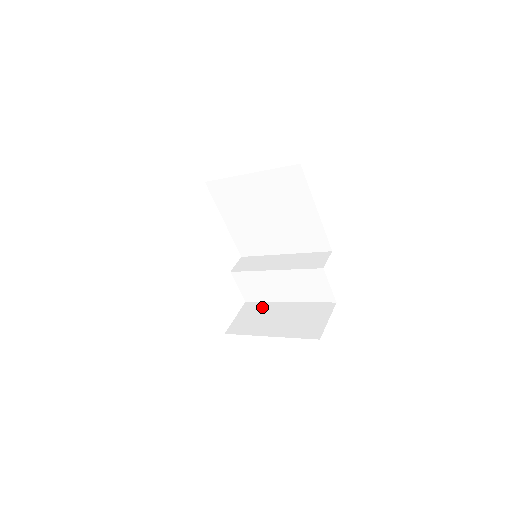
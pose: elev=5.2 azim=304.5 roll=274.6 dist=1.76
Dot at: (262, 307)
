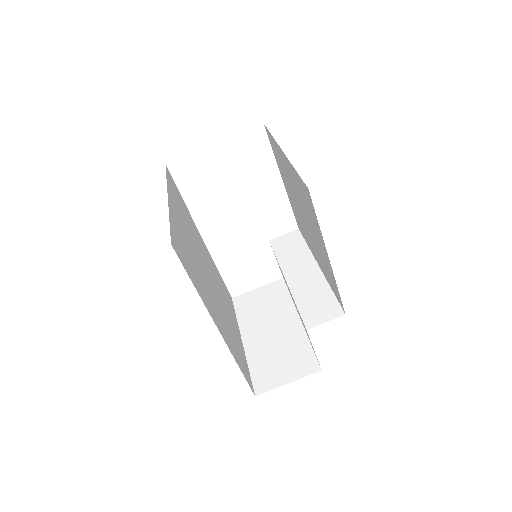
Dot at: (281, 299)
